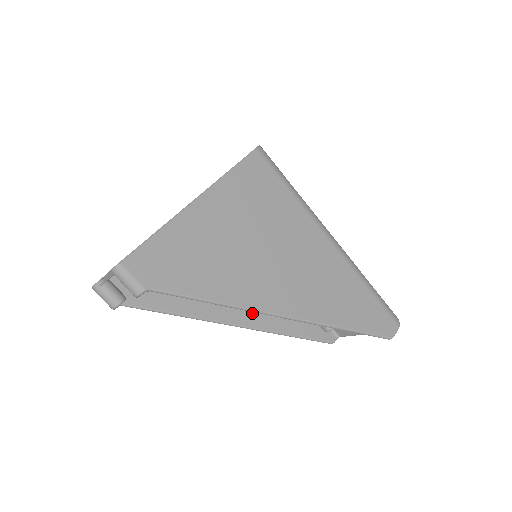
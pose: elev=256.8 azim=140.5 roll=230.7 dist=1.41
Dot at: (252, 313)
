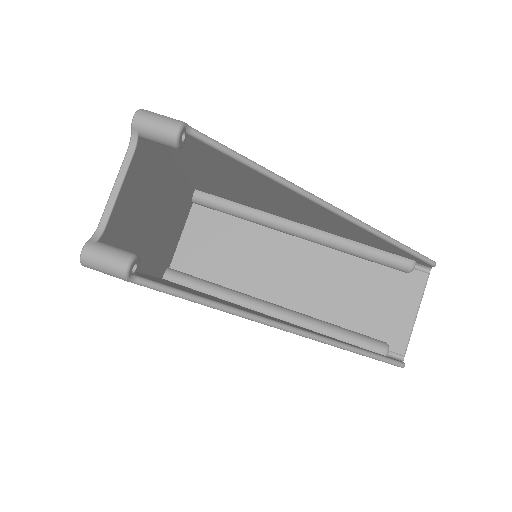
Dot at: occluded
